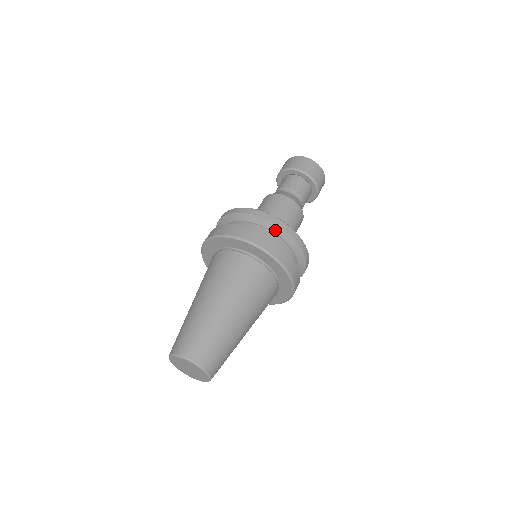
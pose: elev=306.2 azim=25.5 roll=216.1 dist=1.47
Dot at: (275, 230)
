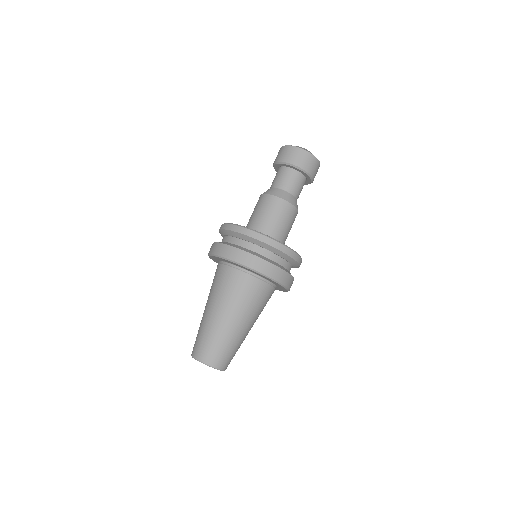
Dot at: (273, 251)
